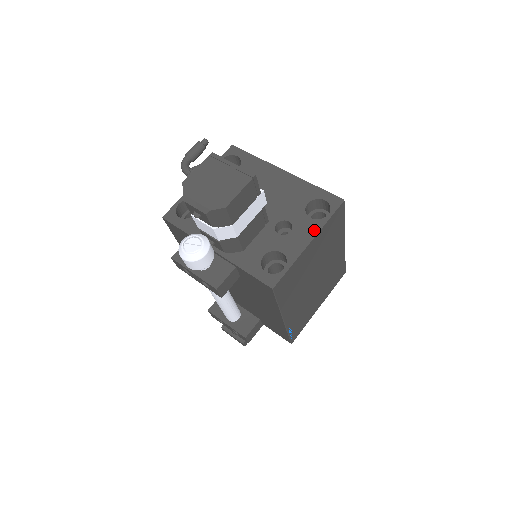
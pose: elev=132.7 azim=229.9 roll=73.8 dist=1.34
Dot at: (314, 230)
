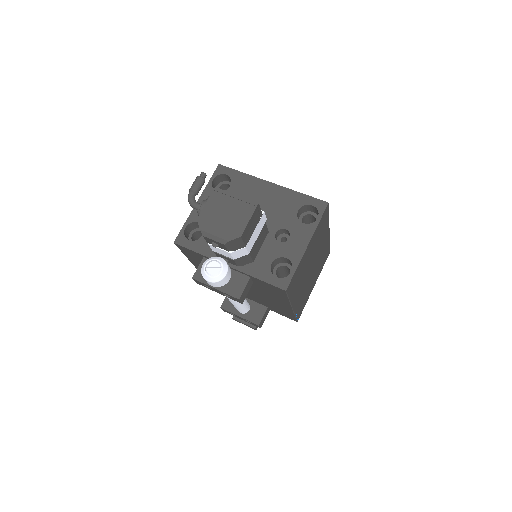
Dot at: (309, 234)
